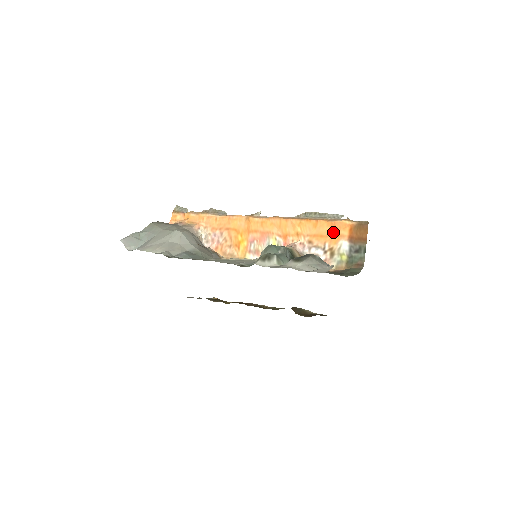
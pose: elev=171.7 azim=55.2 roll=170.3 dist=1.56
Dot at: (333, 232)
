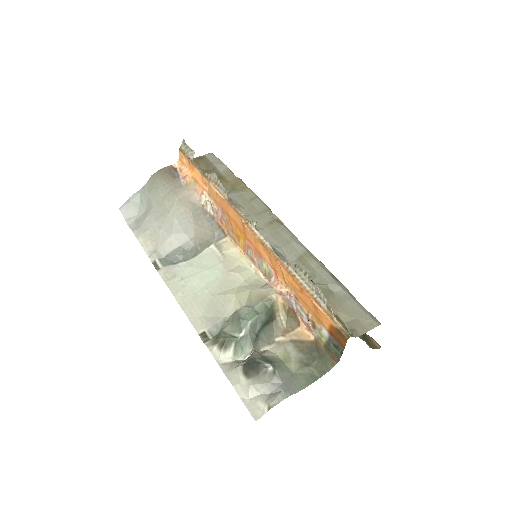
Dot at: (315, 313)
